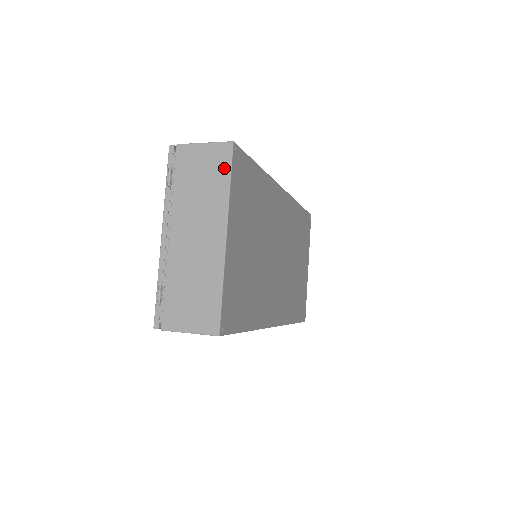
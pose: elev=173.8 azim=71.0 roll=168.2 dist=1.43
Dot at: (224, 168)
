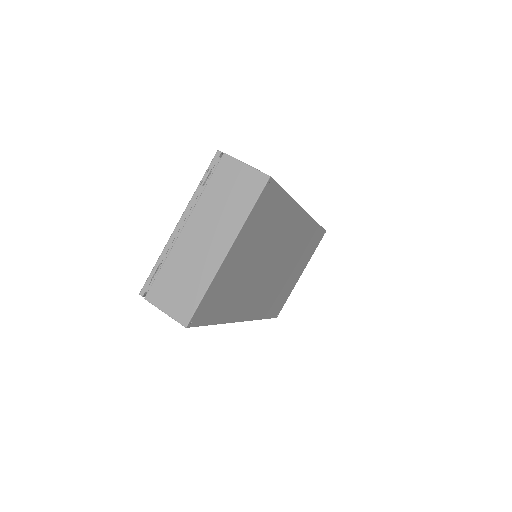
Dot at: (252, 195)
